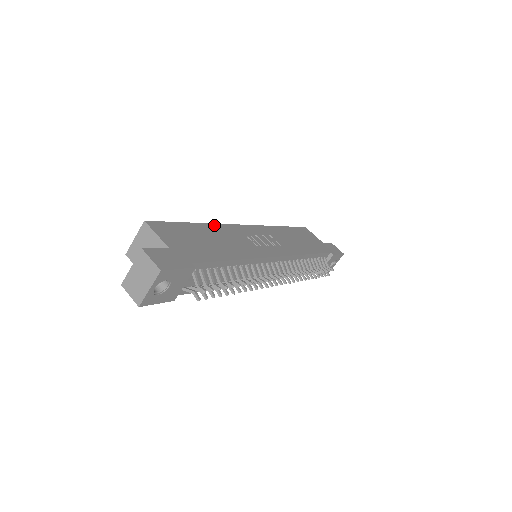
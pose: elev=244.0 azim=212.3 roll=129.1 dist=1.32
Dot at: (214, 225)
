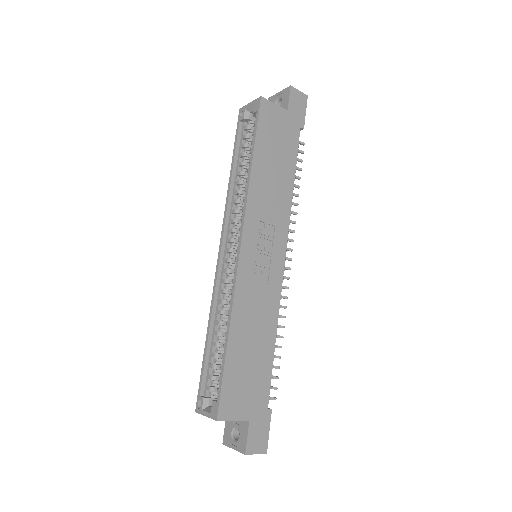
Dot at: (234, 314)
